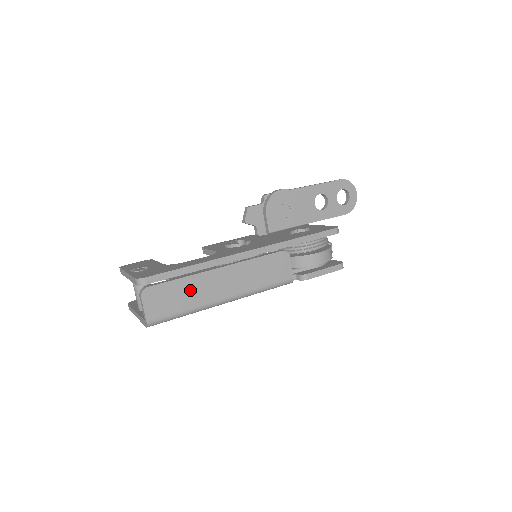
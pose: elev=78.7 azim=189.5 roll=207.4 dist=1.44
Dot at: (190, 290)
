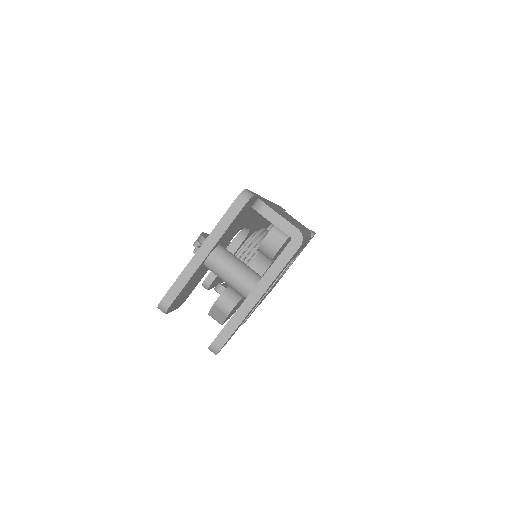
Dot at: occluded
